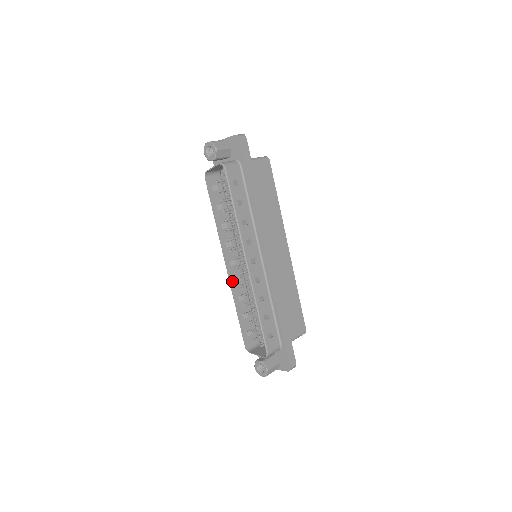
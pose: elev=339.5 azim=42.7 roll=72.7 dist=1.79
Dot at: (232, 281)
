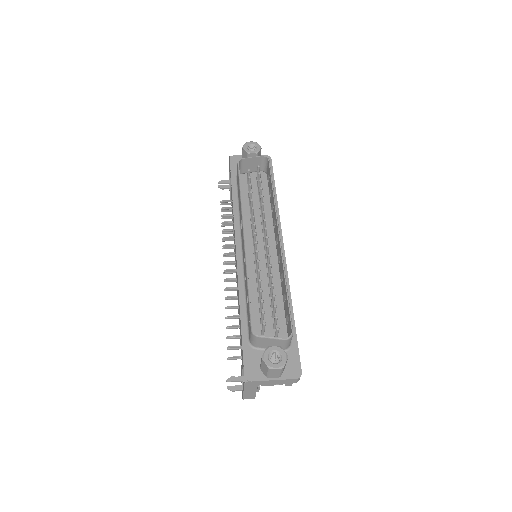
Dot at: occluded
